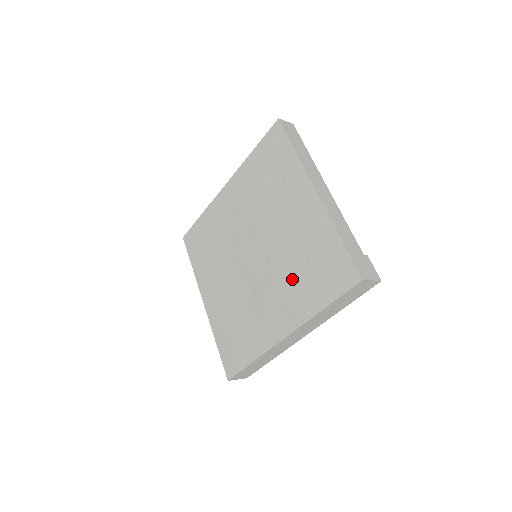
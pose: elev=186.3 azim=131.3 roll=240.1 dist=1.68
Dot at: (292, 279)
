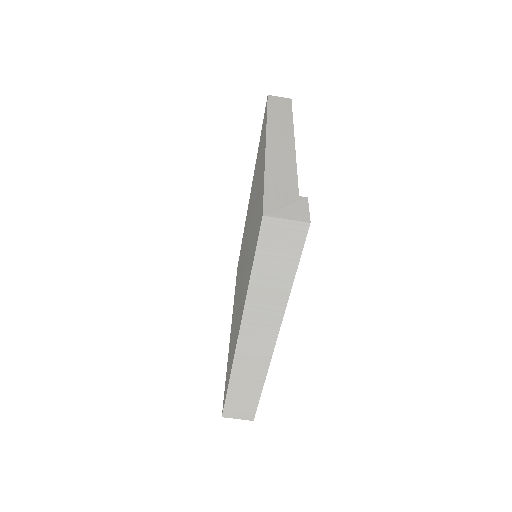
Dot at: (248, 259)
